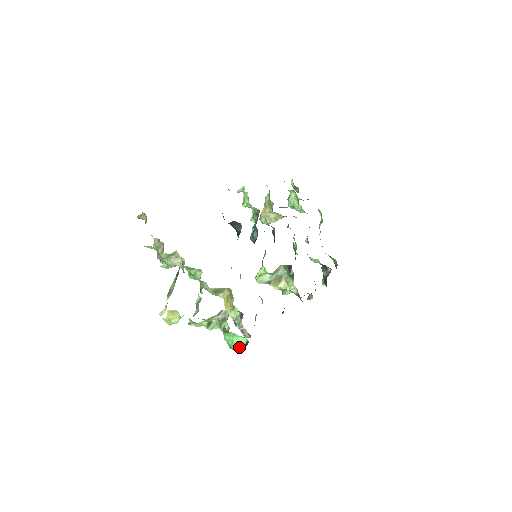
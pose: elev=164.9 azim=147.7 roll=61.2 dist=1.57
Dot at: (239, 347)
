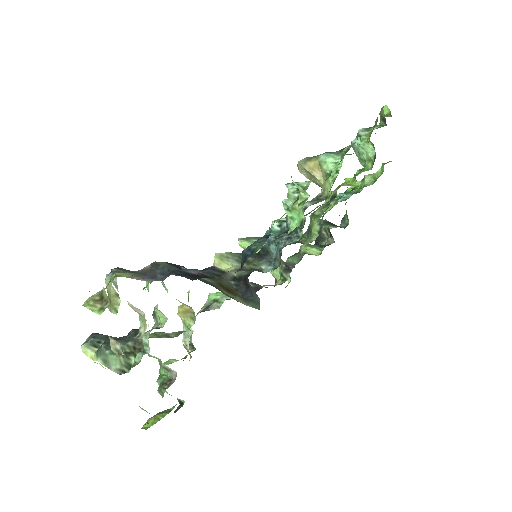
Dot at: occluded
